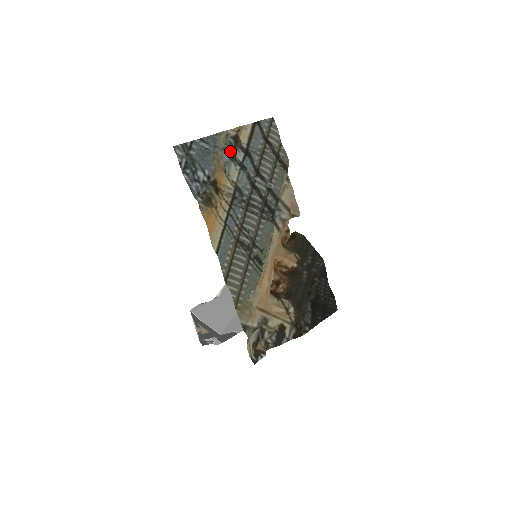
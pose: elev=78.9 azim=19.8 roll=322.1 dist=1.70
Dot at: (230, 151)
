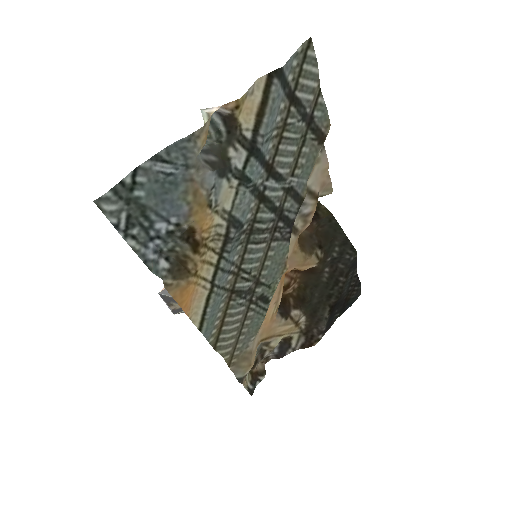
Dot at: (218, 153)
